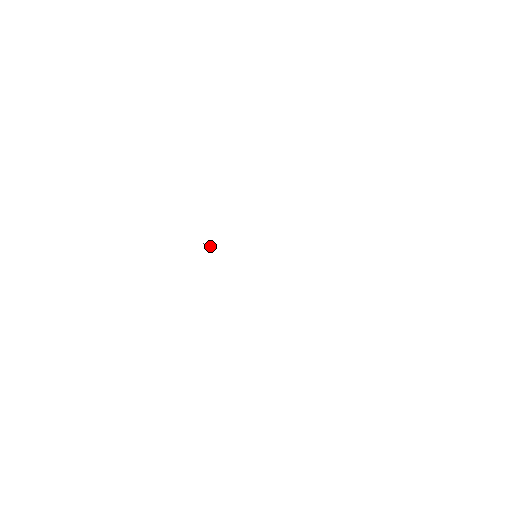
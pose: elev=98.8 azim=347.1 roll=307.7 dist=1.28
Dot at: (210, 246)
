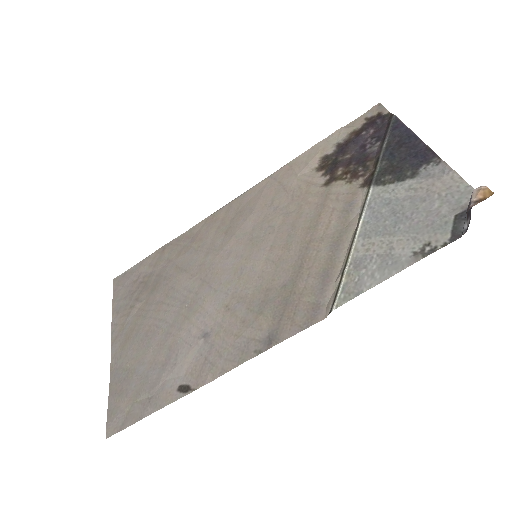
Dot at: (266, 325)
